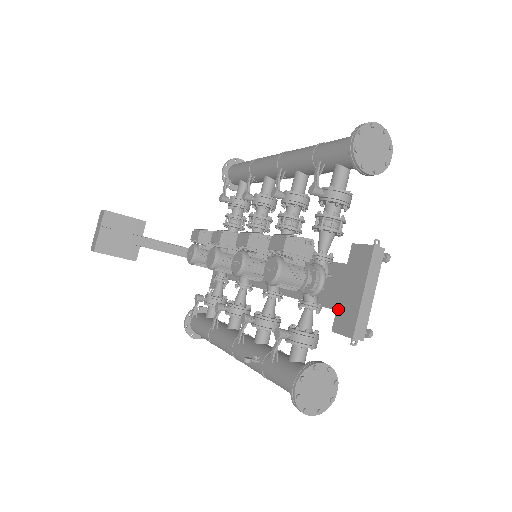
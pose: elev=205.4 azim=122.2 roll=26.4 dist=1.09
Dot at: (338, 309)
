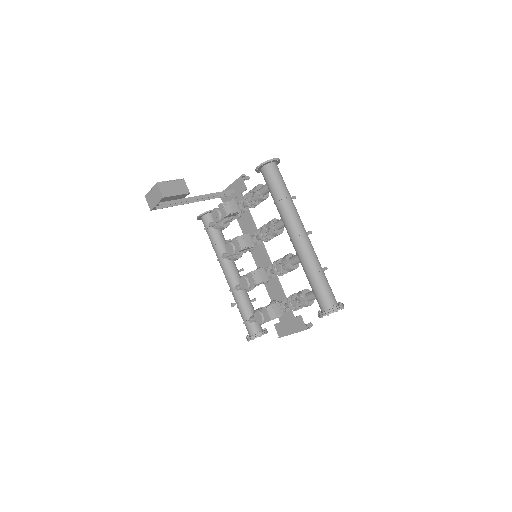
Dot at: (281, 323)
